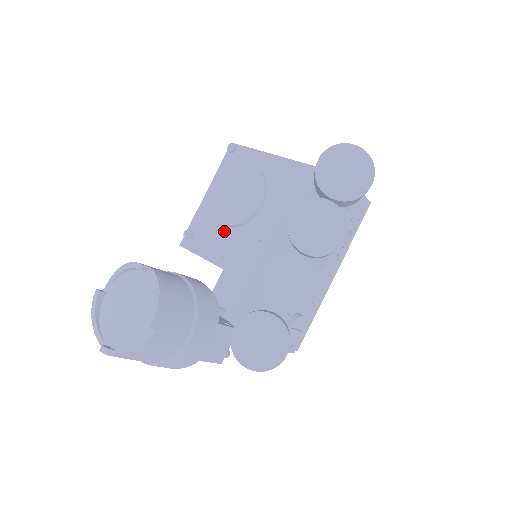
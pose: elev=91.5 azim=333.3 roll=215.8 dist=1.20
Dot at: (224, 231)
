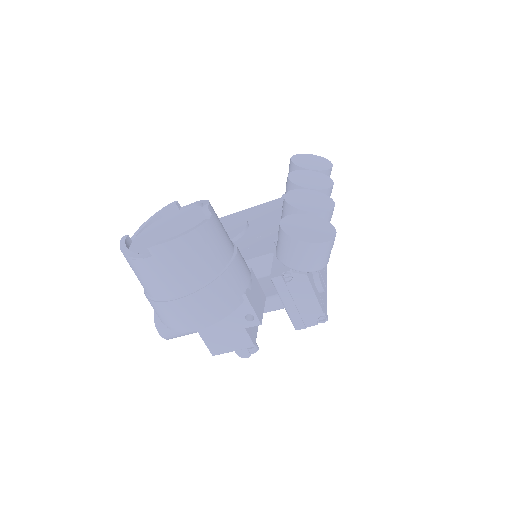
Dot at: occluded
